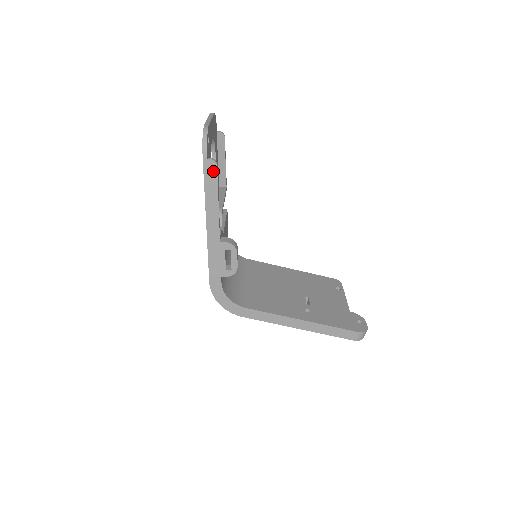
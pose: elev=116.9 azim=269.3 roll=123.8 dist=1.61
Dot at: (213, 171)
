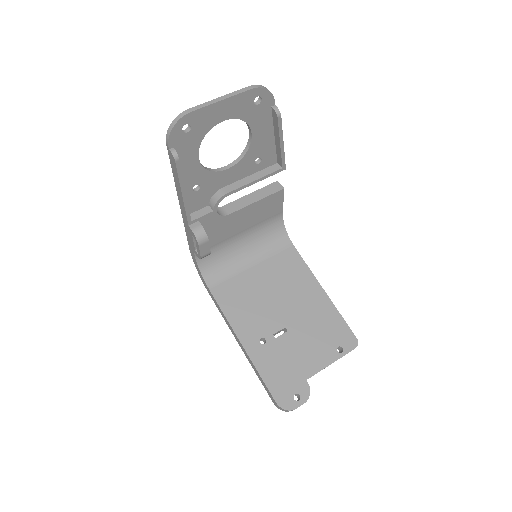
Dot at: (174, 163)
